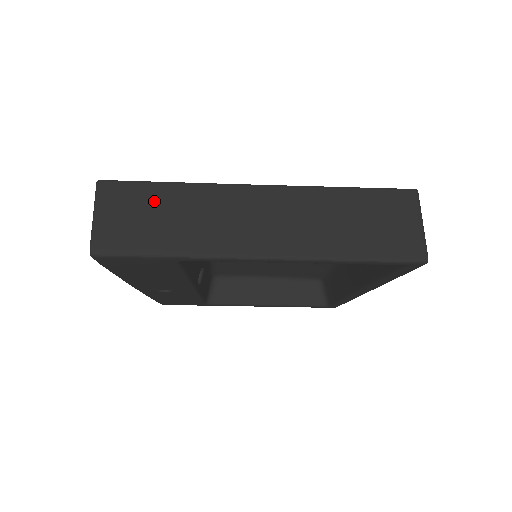
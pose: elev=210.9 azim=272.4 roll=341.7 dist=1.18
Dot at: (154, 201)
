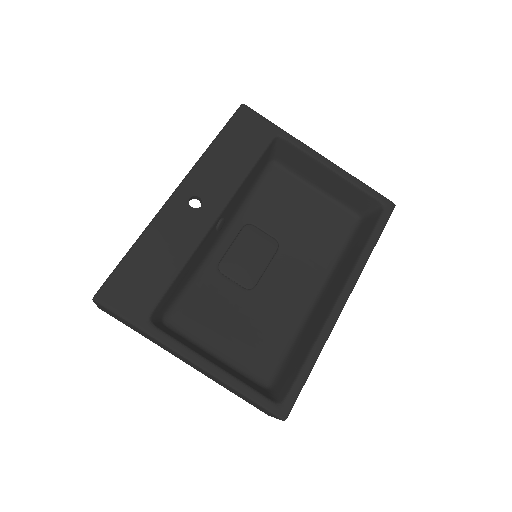
Dot at: occluded
